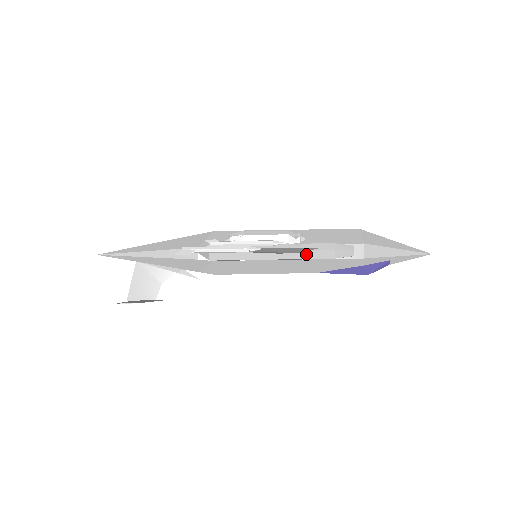
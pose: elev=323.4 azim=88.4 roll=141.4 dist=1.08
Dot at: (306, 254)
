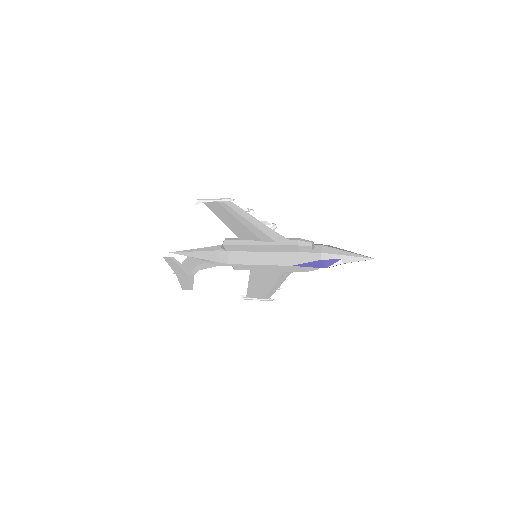
Dot at: (280, 242)
